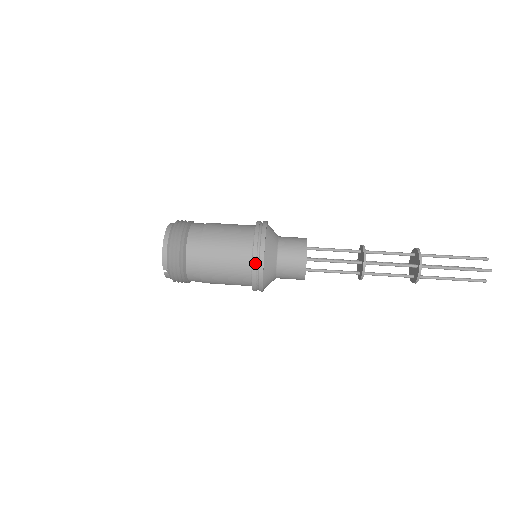
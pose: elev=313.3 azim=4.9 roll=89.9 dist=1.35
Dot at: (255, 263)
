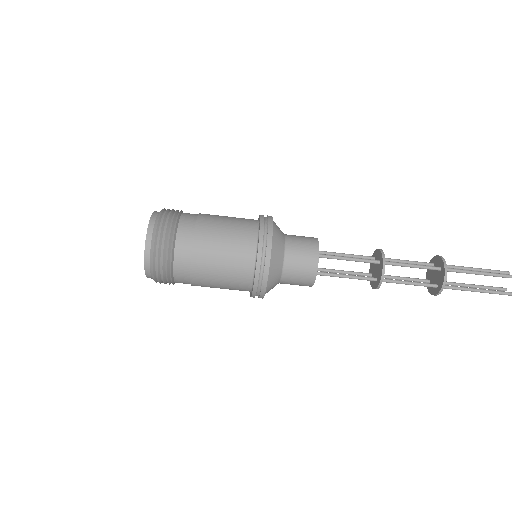
Dot at: (255, 295)
